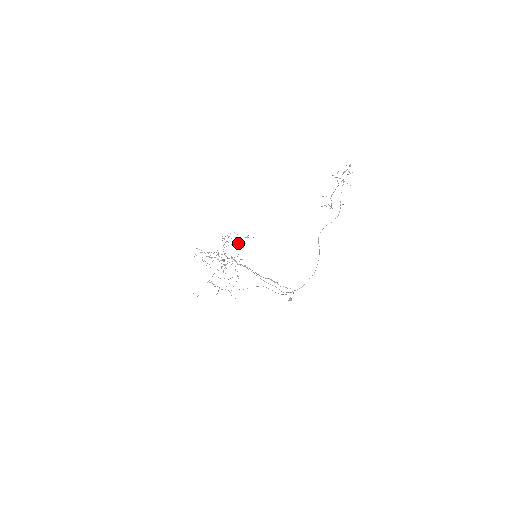
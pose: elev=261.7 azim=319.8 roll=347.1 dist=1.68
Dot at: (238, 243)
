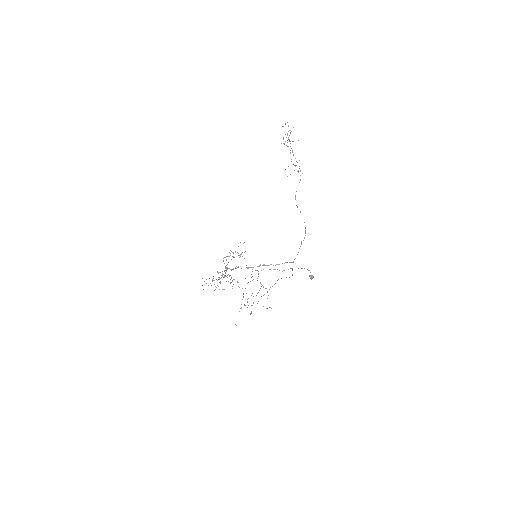
Dot at: (240, 255)
